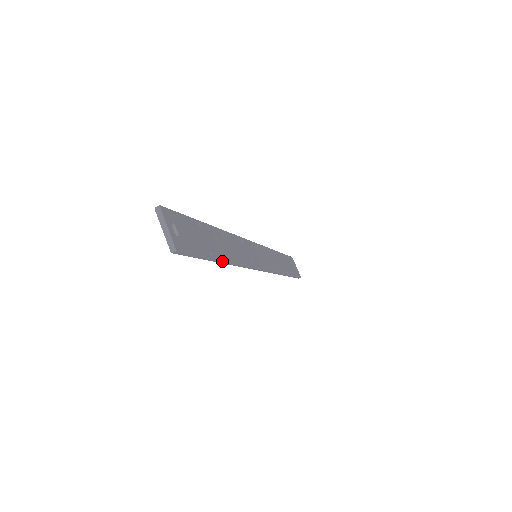
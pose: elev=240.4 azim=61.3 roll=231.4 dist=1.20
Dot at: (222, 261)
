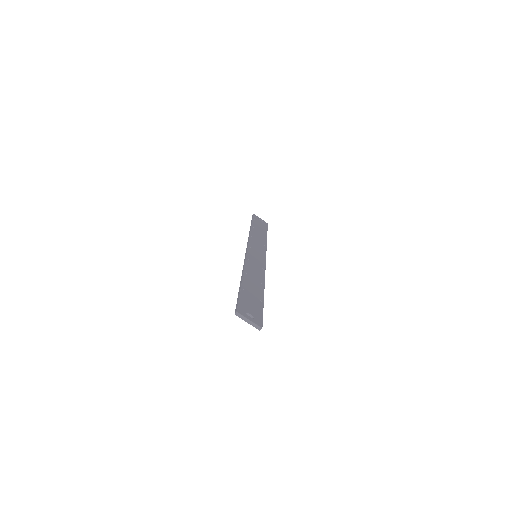
Dot at: (263, 296)
